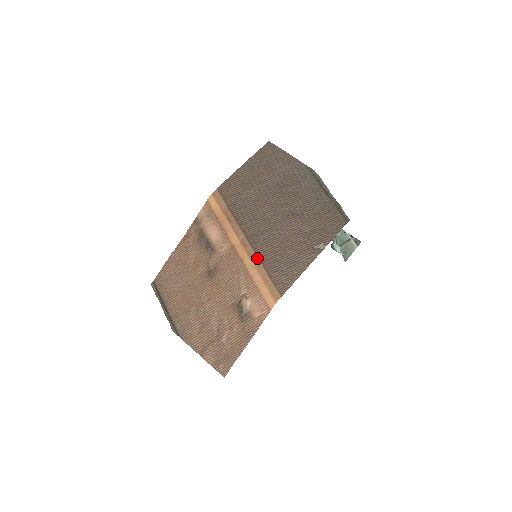
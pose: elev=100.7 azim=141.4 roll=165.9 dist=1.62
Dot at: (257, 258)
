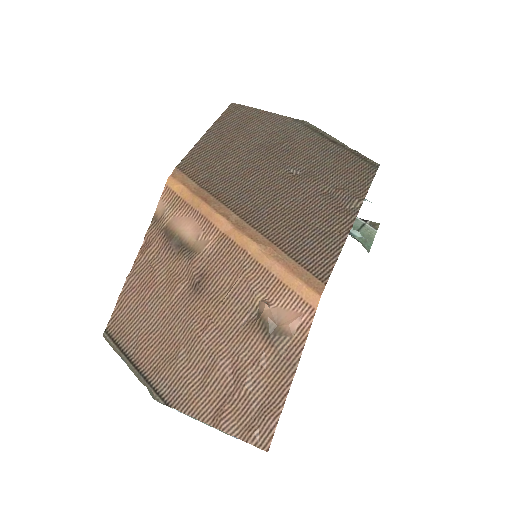
Dot at: (267, 240)
